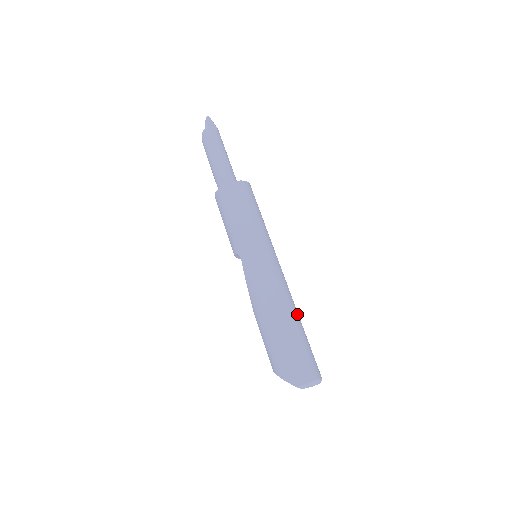
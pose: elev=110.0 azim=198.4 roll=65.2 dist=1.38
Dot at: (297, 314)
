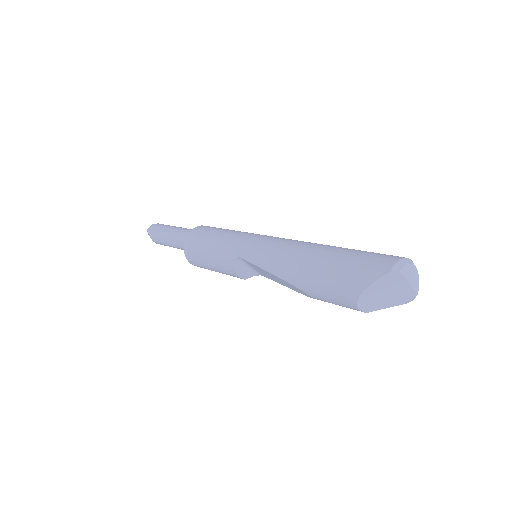
Dot at: occluded
